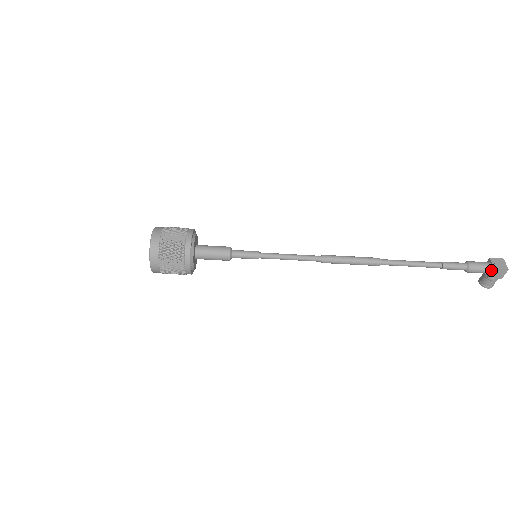
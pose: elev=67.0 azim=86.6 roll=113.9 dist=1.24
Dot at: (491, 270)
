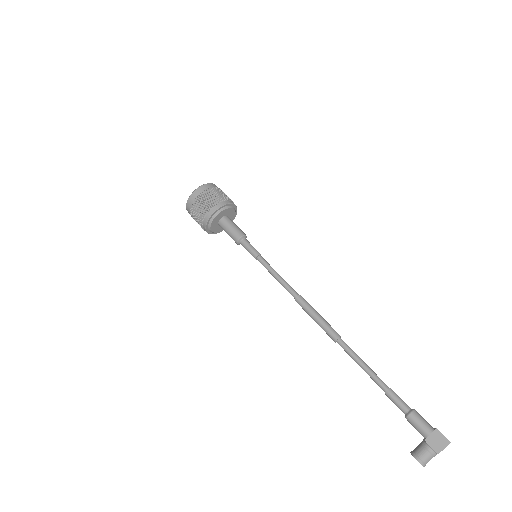
Dot at: (432, 431)
